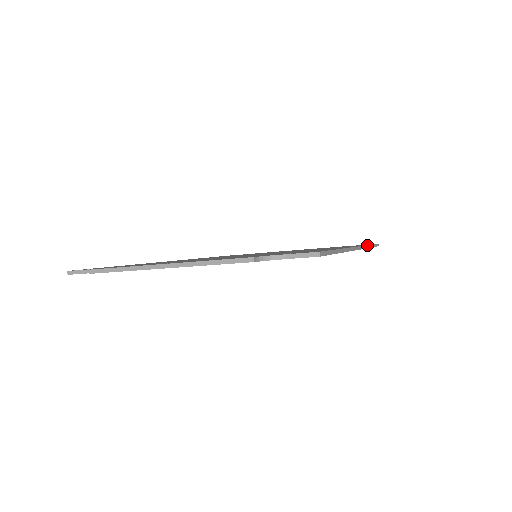
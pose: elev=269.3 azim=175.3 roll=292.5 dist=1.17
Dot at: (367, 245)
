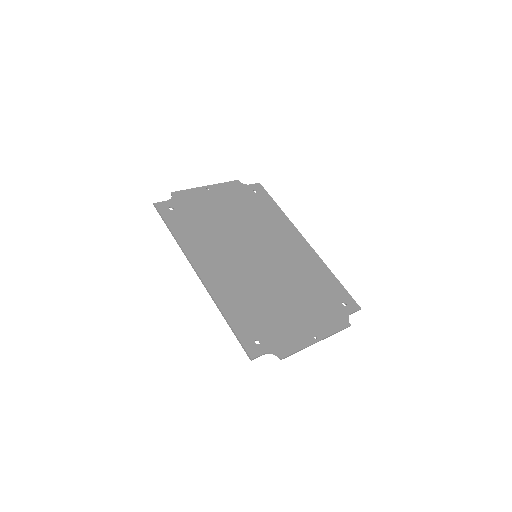
Dot at: (288, 218)
